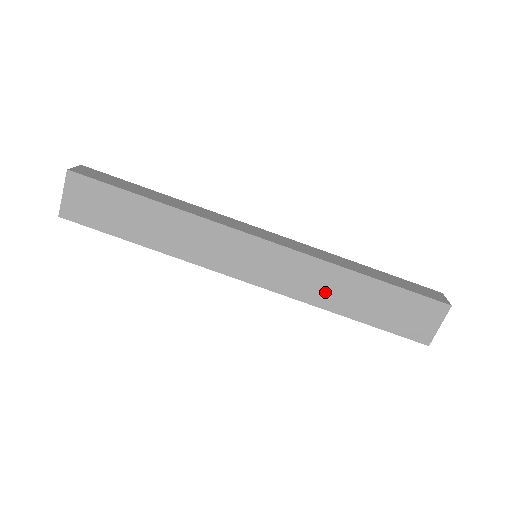
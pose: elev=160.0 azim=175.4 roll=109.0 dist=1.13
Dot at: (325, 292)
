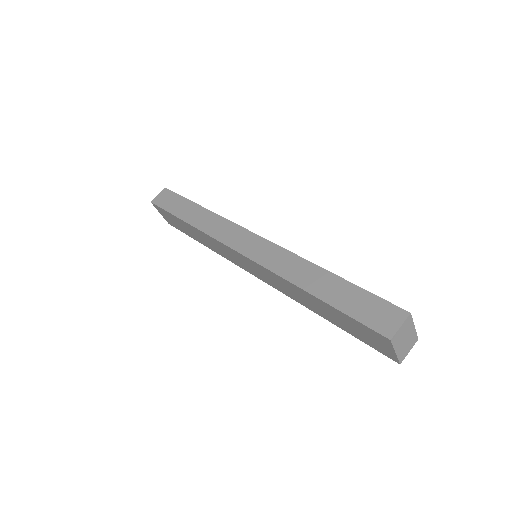
Dot at: (297, 296)
